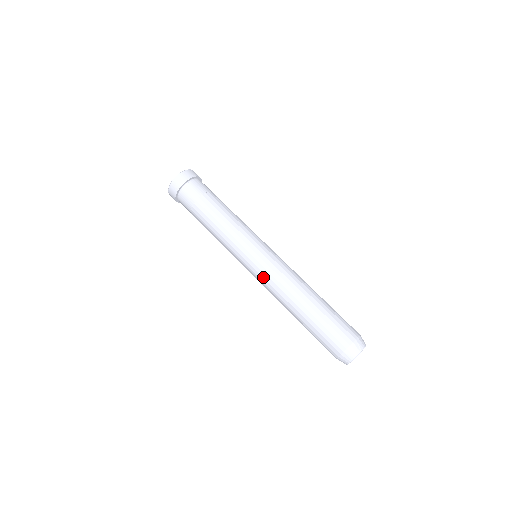
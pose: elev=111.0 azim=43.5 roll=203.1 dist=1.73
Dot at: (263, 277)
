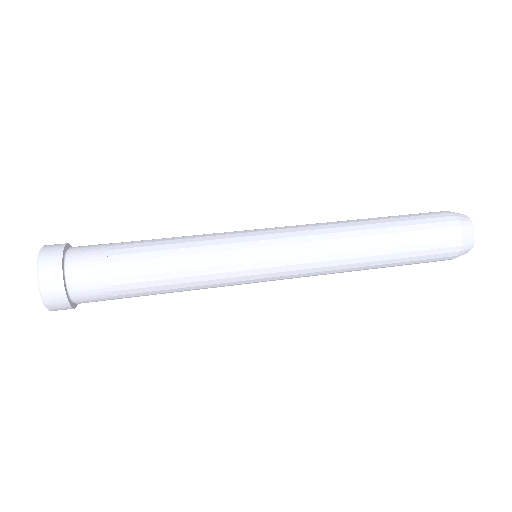
Dot at: (301, 257)
